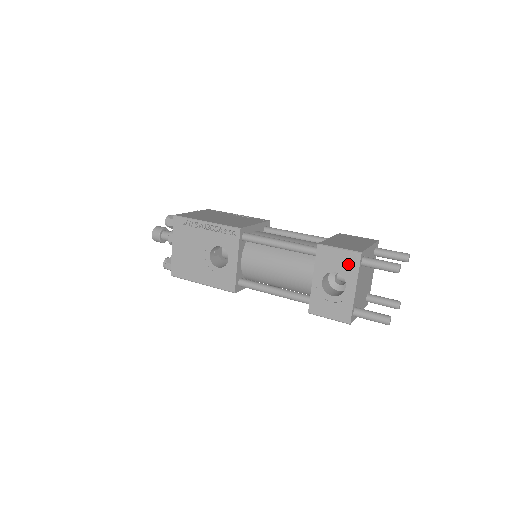
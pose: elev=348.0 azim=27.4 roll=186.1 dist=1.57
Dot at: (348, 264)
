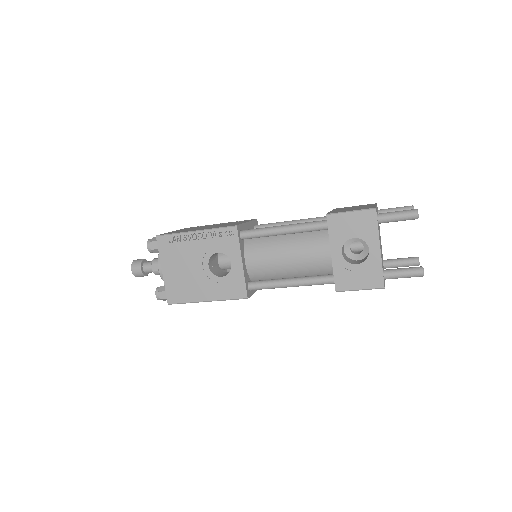
Dot at: (365, 225)
